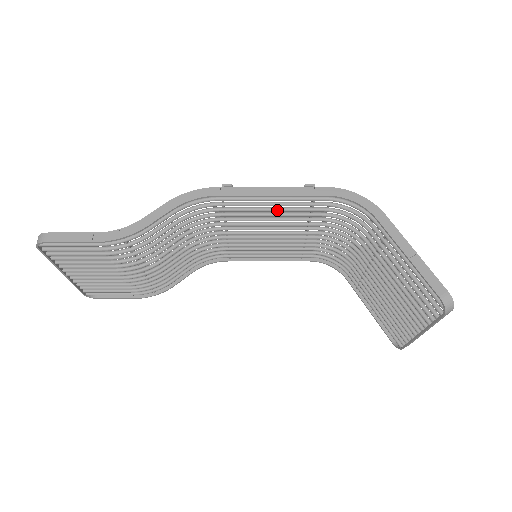
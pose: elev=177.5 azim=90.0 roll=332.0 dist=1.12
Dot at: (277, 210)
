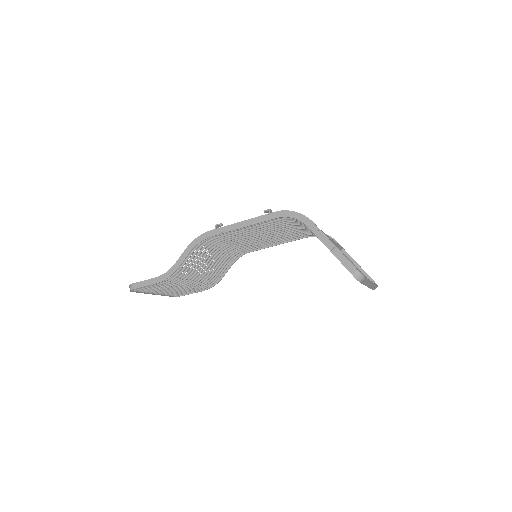
Dot at: occluded
